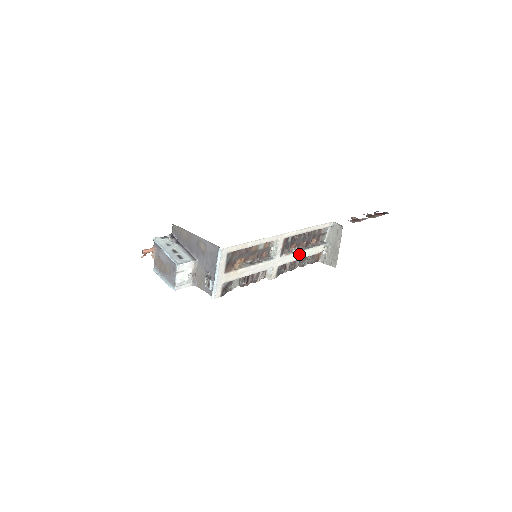
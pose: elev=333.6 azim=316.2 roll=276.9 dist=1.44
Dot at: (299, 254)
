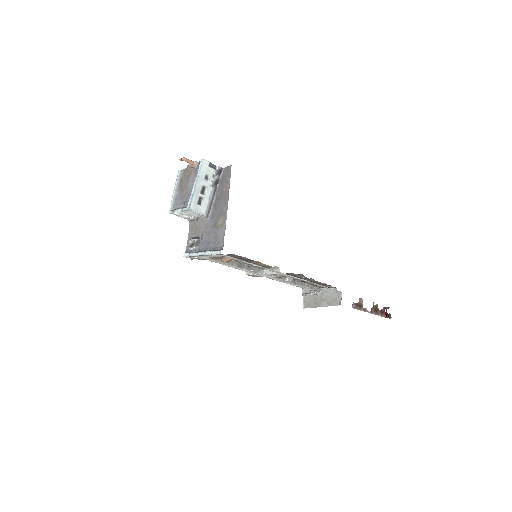
Dot at: (289, 282)
